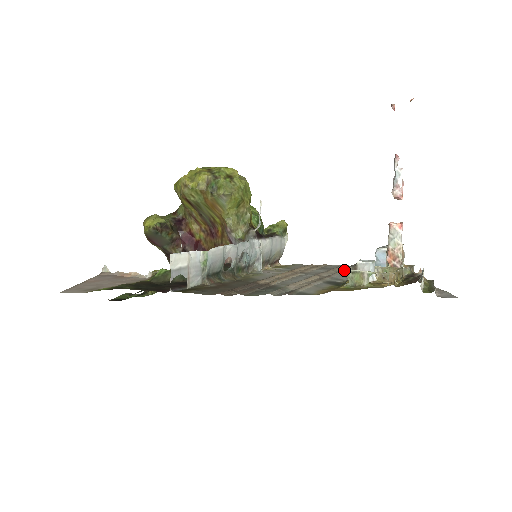
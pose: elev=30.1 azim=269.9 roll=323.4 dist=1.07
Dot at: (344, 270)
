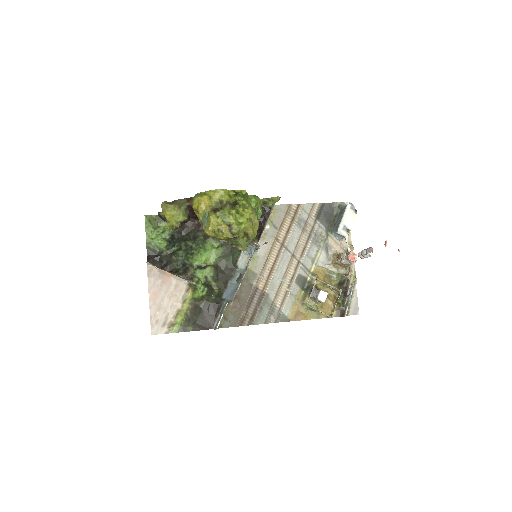
Dot at: occluded
